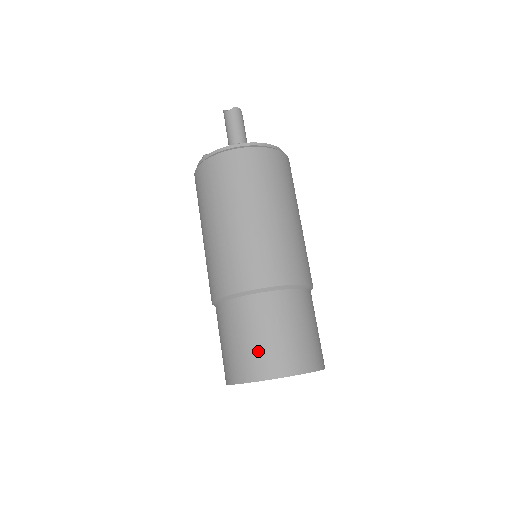
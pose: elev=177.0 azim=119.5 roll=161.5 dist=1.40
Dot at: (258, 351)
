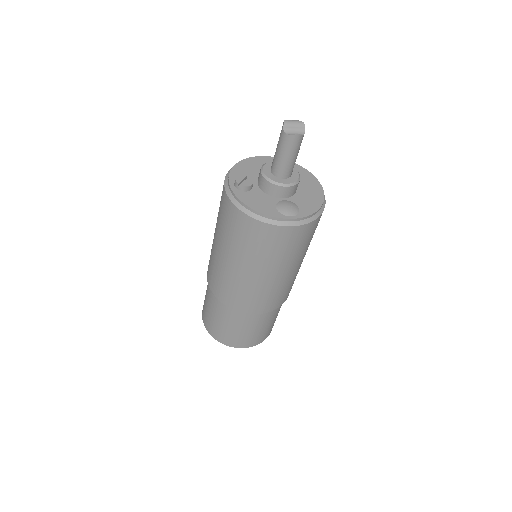
Dot at: (222, 331)
